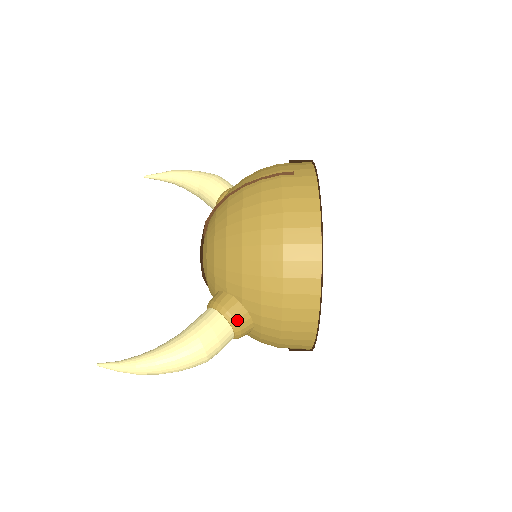
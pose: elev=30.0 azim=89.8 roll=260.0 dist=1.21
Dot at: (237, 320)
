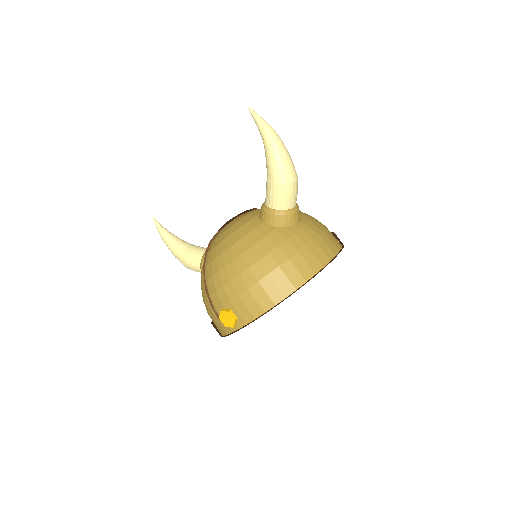
Dot at: occluded
